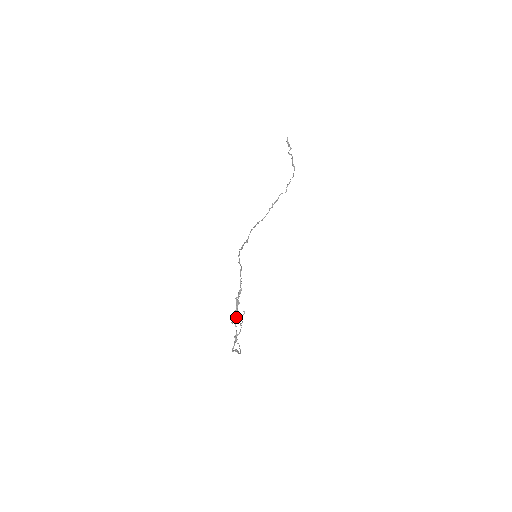
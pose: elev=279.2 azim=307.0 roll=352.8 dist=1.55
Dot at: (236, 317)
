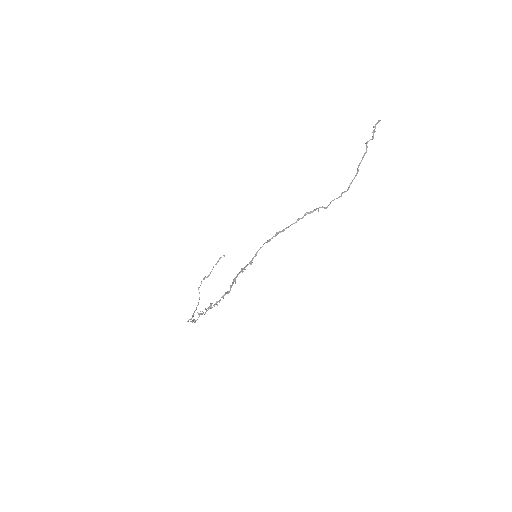
Dot at: occluded
